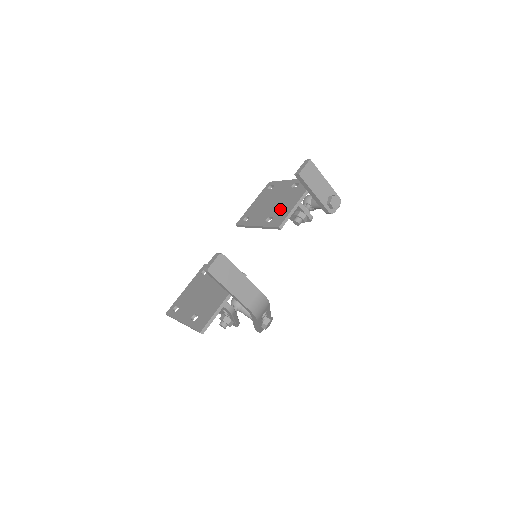
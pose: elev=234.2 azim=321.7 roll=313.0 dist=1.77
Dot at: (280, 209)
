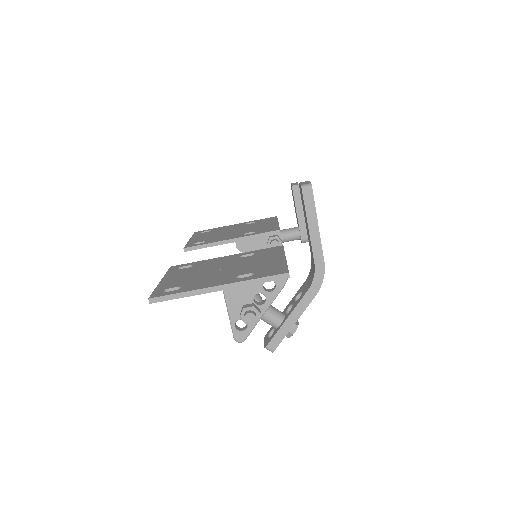
Dot at: (257, 228)
